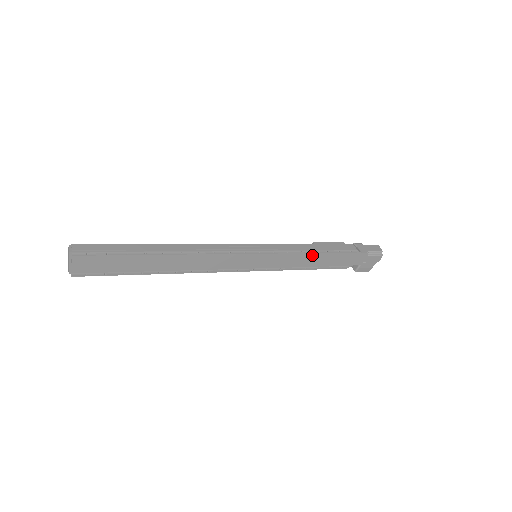
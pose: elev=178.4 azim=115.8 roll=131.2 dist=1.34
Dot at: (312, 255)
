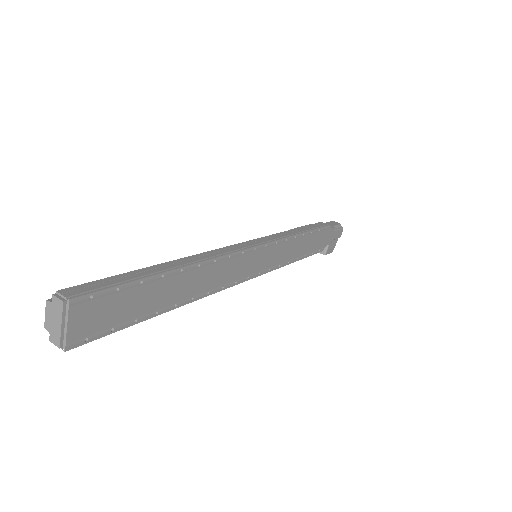
Dot at: (302, 240)
